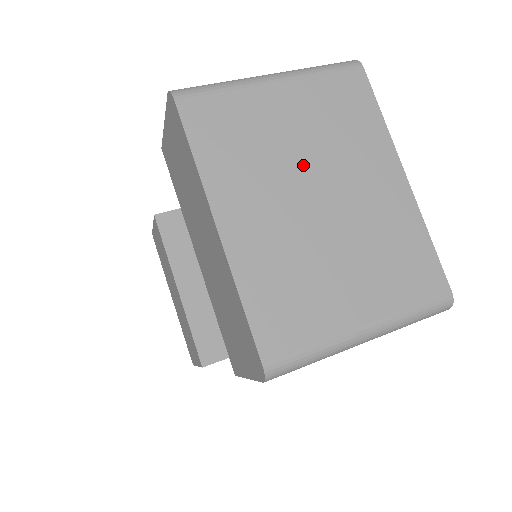
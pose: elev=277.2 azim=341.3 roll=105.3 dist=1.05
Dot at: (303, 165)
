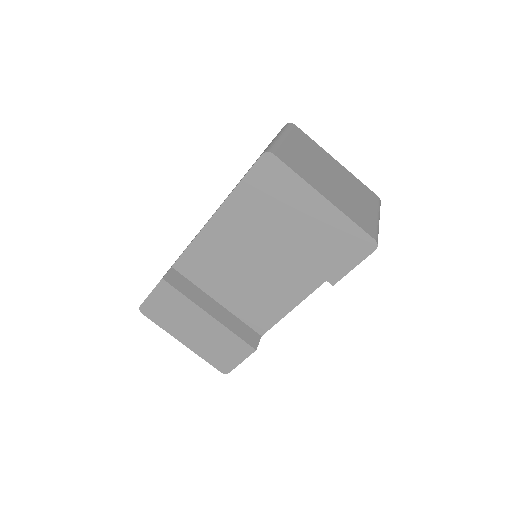
Dot at: (318, 167)
